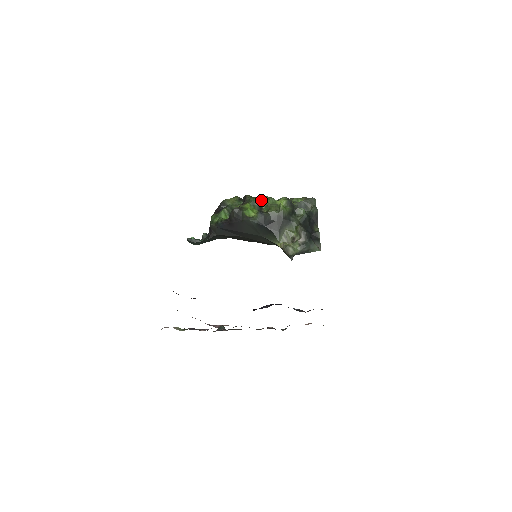
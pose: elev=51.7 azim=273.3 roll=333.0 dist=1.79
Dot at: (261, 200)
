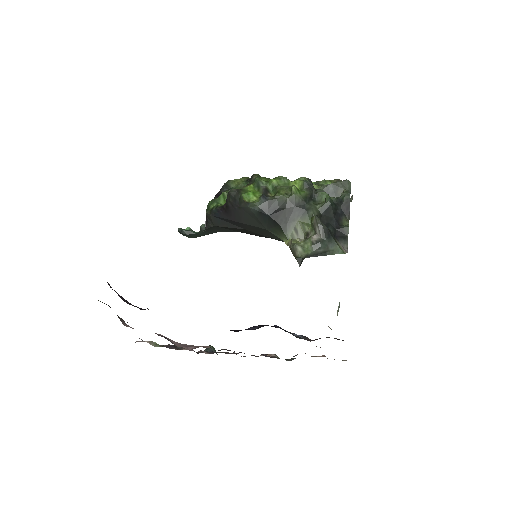
Dot at: (269, 180)
